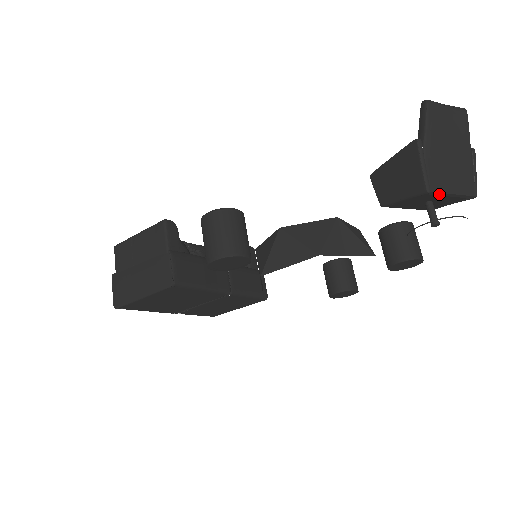
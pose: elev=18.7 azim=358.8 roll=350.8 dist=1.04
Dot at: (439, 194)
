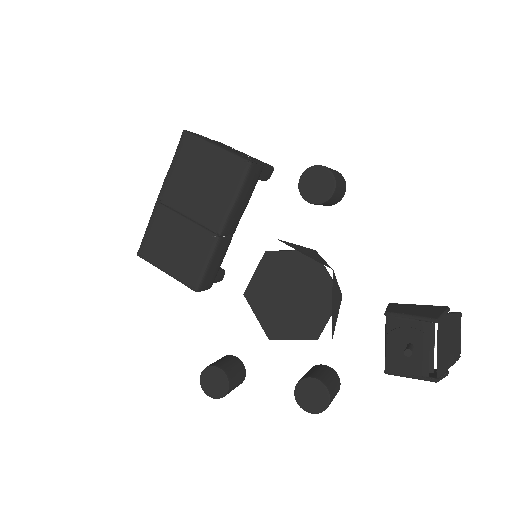
Dot at: occluded
